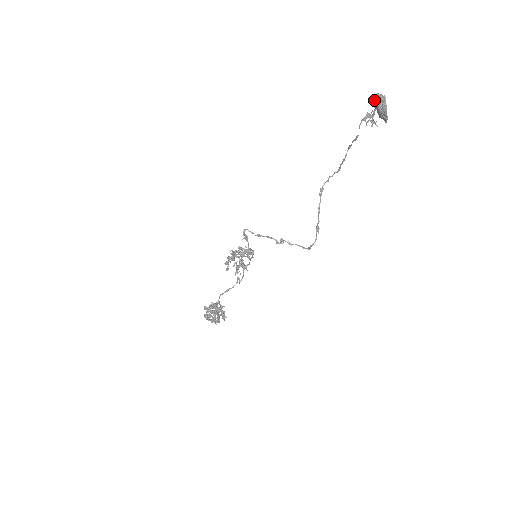
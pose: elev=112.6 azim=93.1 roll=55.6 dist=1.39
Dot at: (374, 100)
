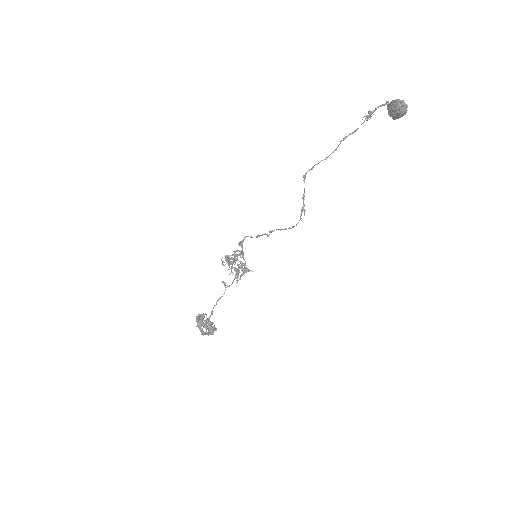
Dot at: (397, 106)
